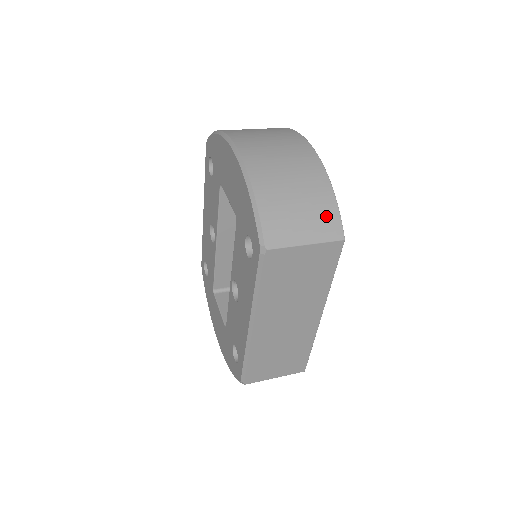
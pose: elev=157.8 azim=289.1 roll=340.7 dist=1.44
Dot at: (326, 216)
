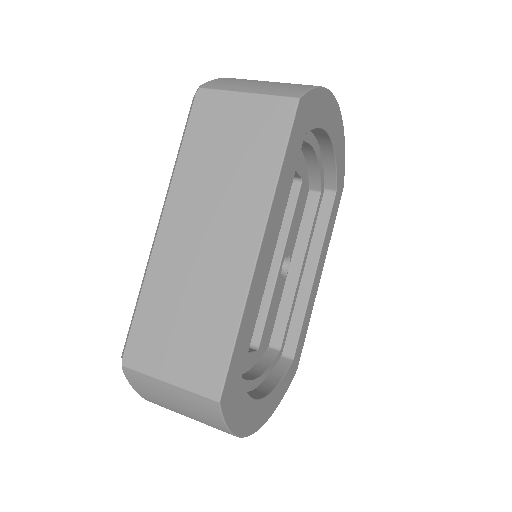
Dot at: (291, 87)
